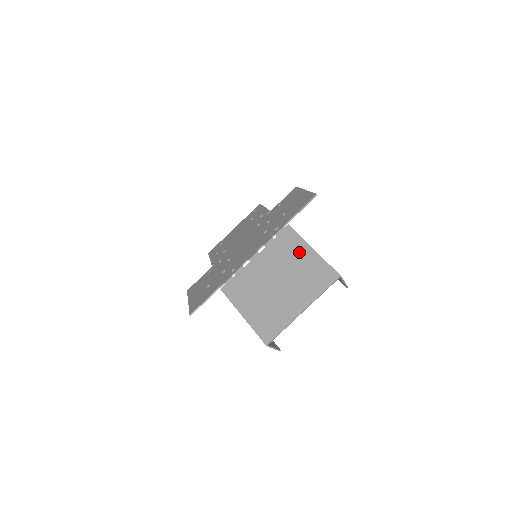
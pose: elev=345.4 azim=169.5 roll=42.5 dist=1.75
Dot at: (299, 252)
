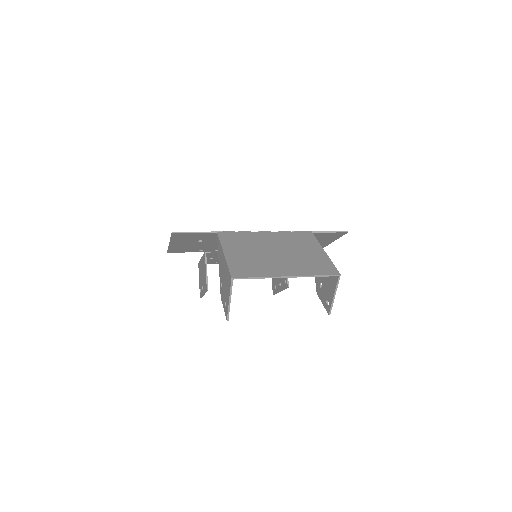
Dot at: (310, 247)
